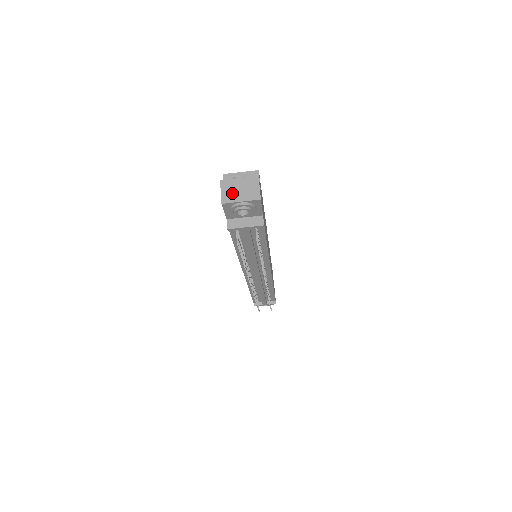
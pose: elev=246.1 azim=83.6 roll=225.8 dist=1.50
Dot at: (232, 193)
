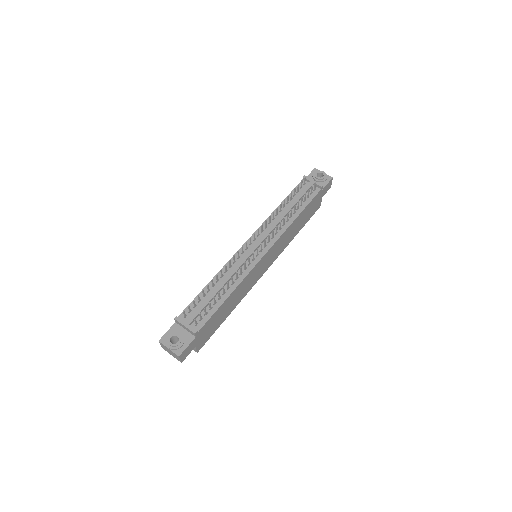
Dot at: occluded
